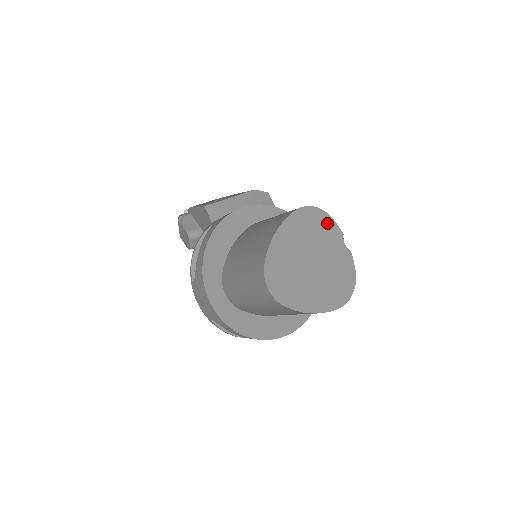
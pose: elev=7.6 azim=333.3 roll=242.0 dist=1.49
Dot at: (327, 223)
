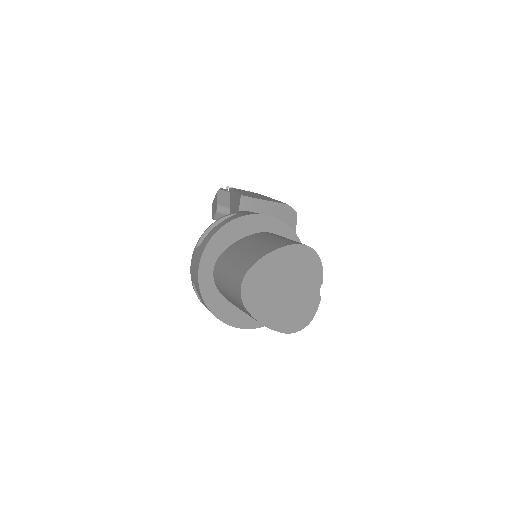
Dot at: (316, 267)
